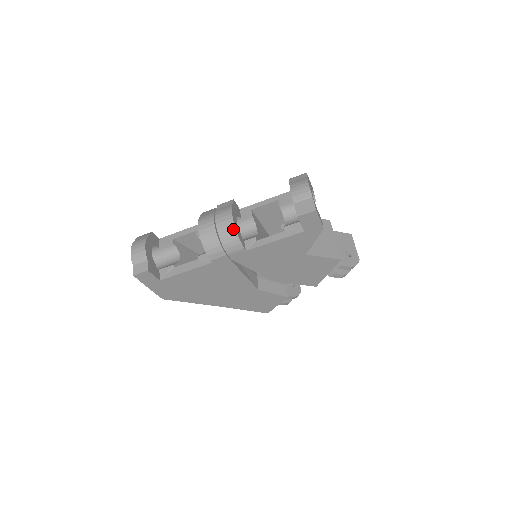
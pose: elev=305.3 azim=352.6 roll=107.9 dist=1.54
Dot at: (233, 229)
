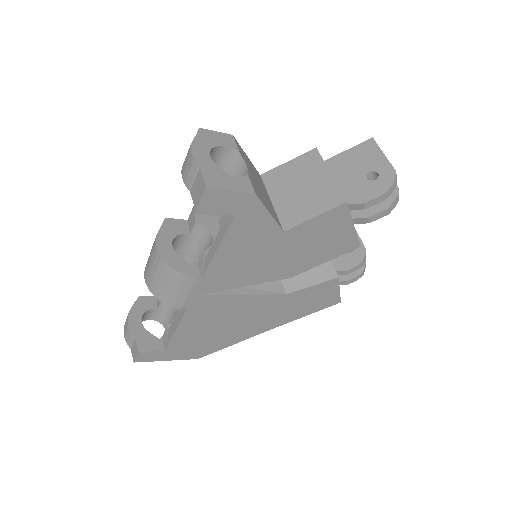
Dot at: (165, 265)
